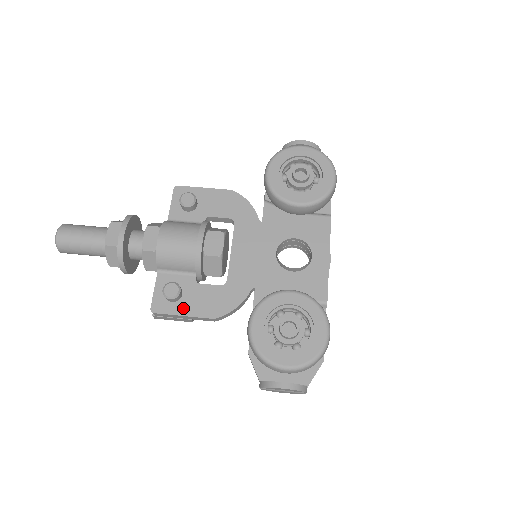
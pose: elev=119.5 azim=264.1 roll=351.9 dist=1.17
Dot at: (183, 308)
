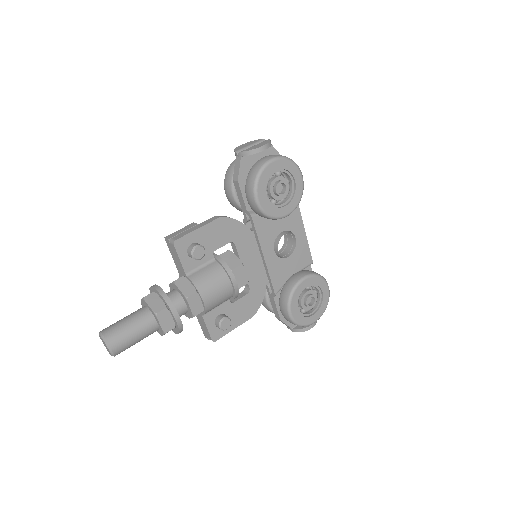
Dot at: (232, 325)
